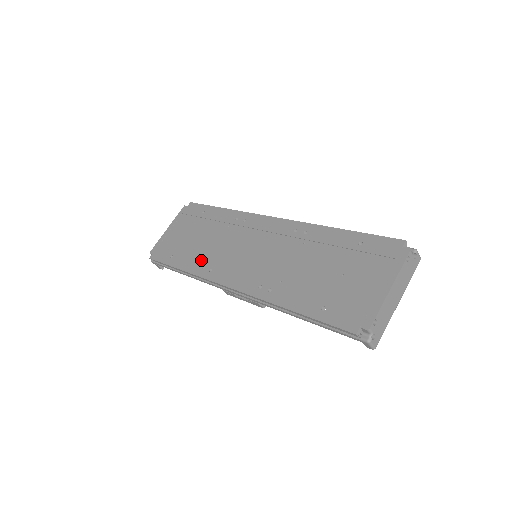
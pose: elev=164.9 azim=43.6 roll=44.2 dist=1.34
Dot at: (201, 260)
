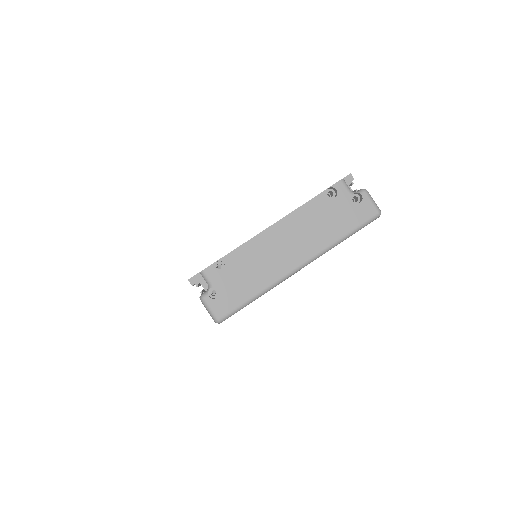
Dot at: occluded
